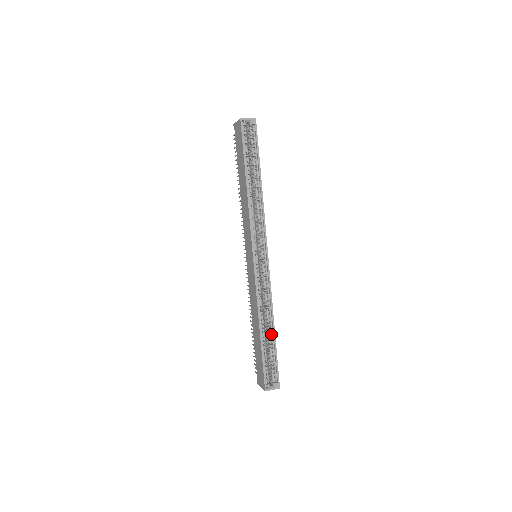
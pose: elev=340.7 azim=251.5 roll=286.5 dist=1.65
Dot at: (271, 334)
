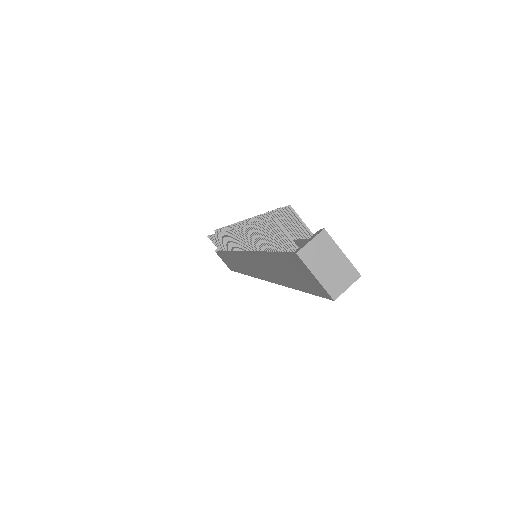
Dot at: occluded
